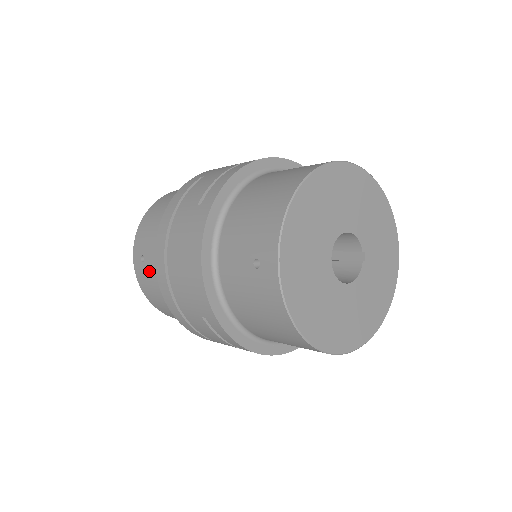
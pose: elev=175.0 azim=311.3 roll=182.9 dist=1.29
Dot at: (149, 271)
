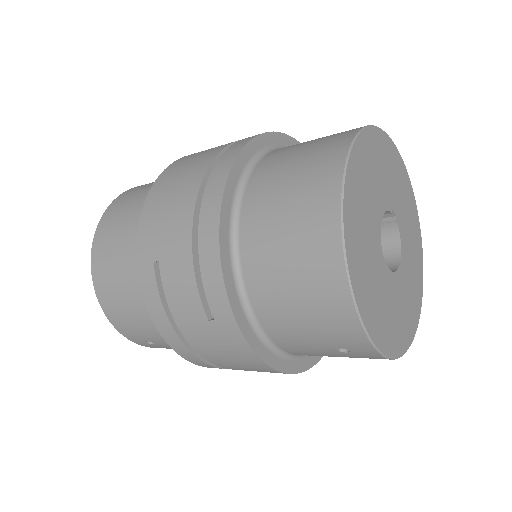
Dot at: occluded
